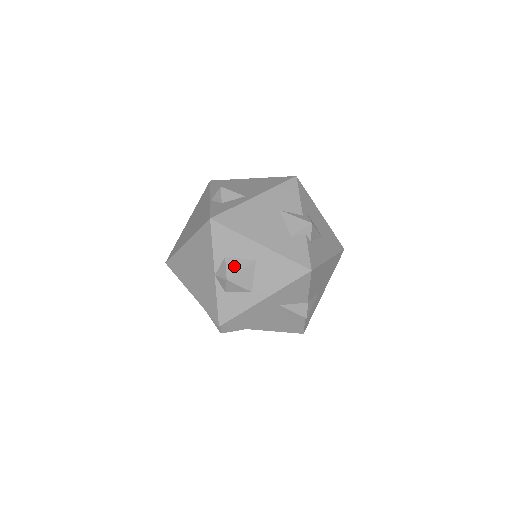
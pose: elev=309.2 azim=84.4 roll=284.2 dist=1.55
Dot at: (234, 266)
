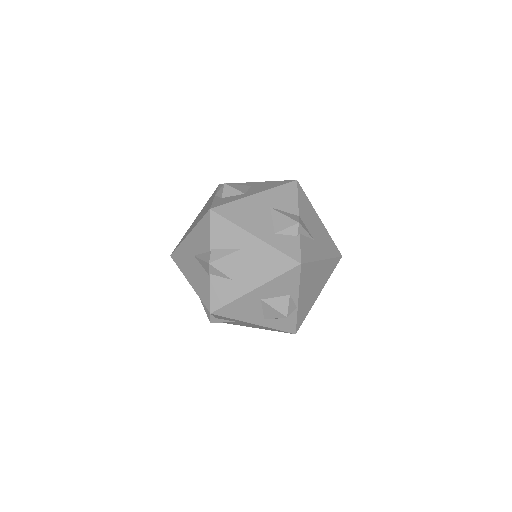
Dot at: occluded
